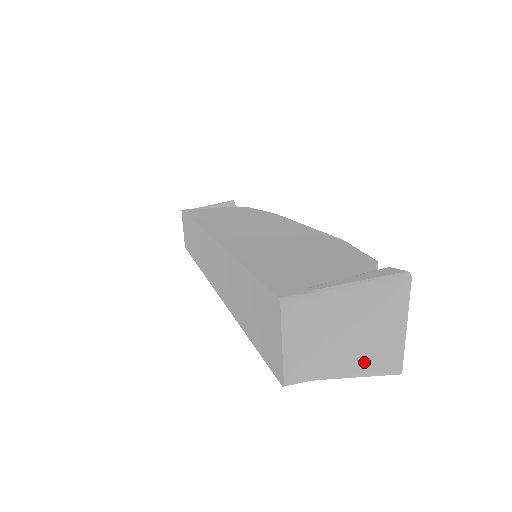
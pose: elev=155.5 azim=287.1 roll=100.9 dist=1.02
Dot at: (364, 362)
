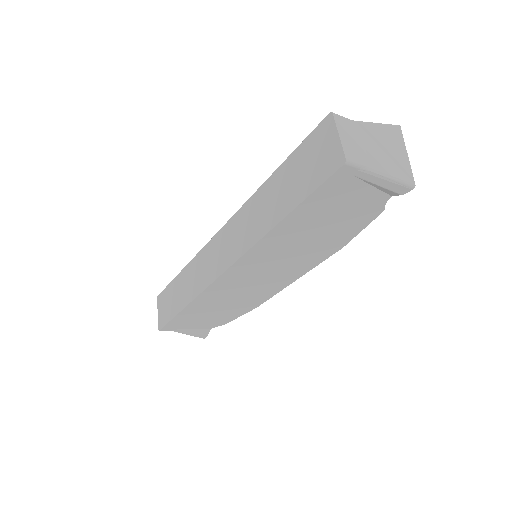
Dot at: (390, 169)
